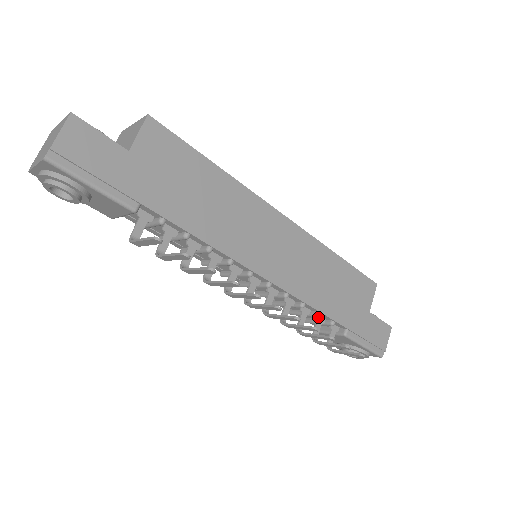
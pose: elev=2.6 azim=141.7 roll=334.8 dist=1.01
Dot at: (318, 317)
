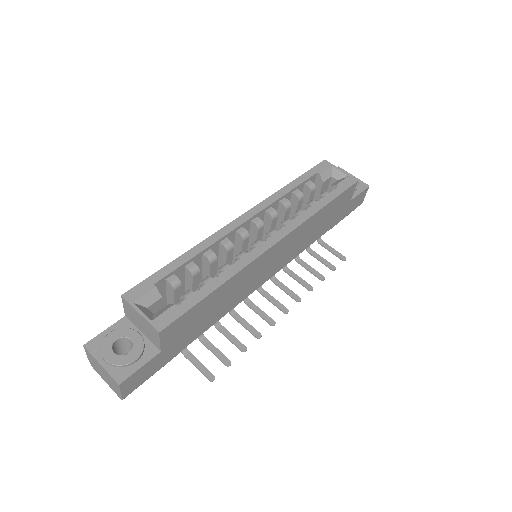
Dot at: occluded
